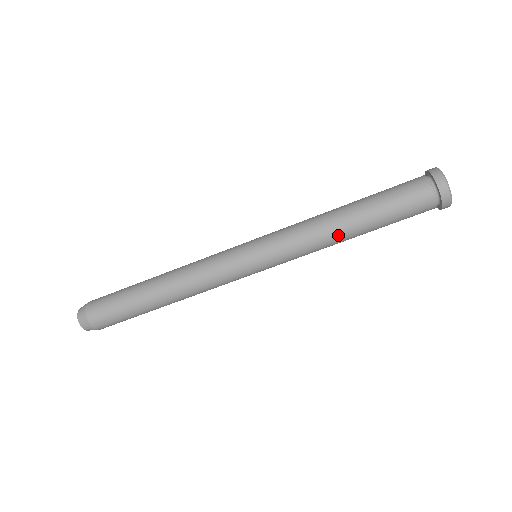
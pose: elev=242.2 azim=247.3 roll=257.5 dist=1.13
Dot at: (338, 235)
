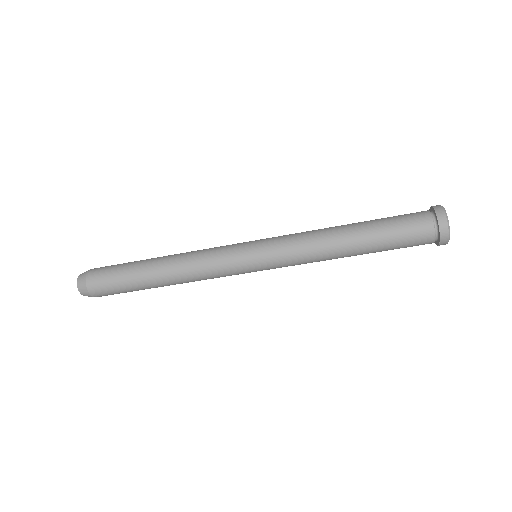
Dot at: (338, 257)
